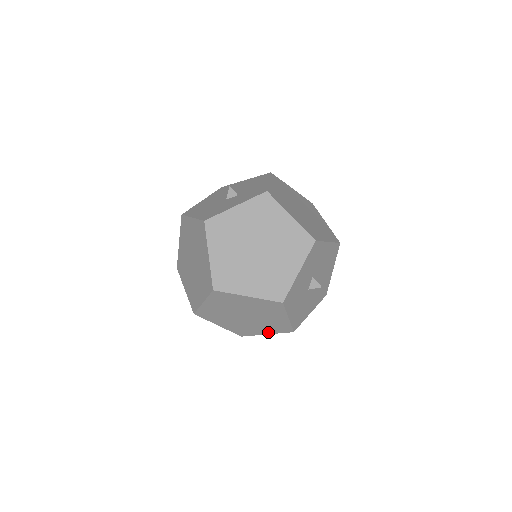
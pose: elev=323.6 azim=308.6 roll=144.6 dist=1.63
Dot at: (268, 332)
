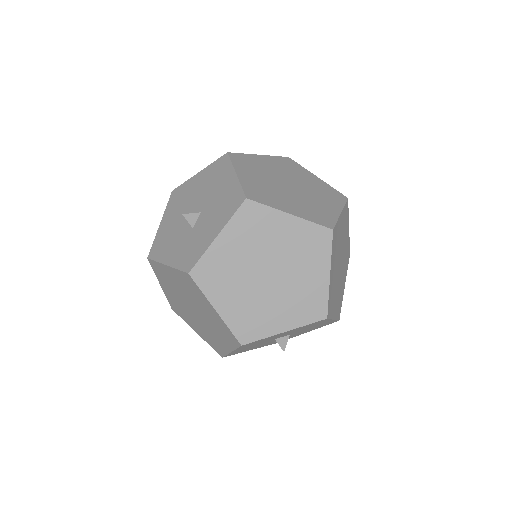
Dot at: occluded
